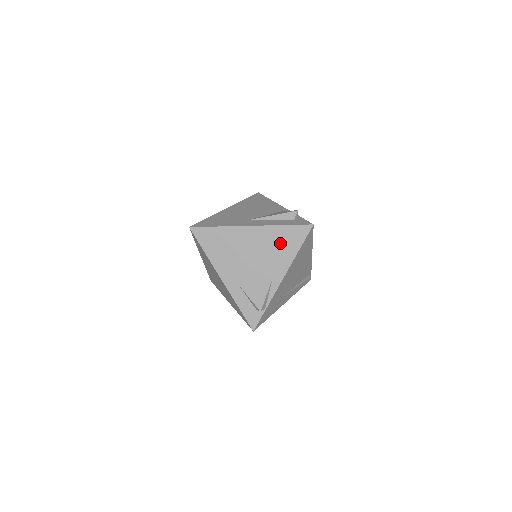
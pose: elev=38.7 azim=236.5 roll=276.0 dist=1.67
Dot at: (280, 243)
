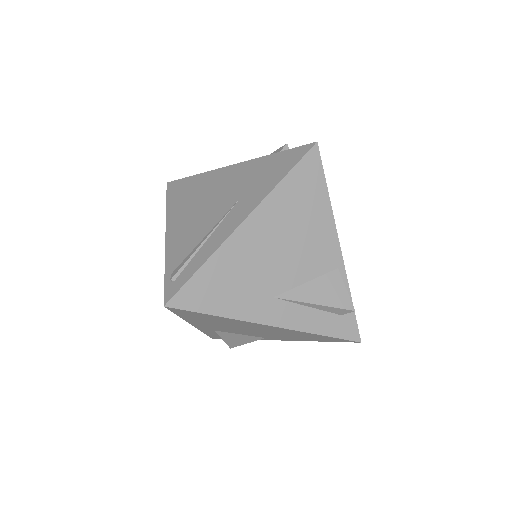
Dot at: (300, 336)
